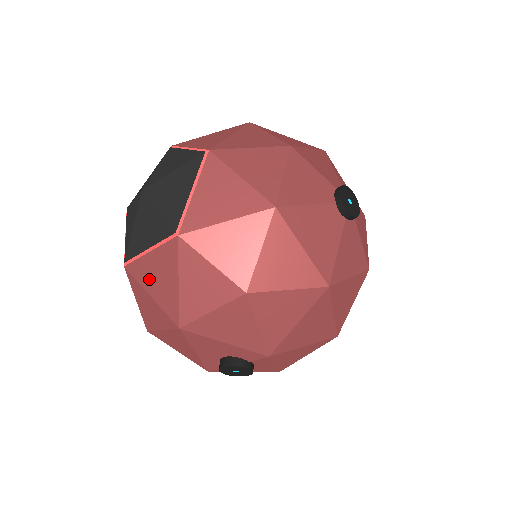
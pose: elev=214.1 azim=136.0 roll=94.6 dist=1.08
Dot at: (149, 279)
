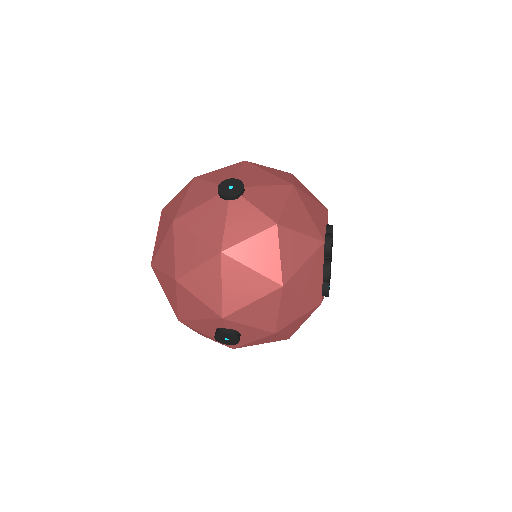
Dot at: occluded
